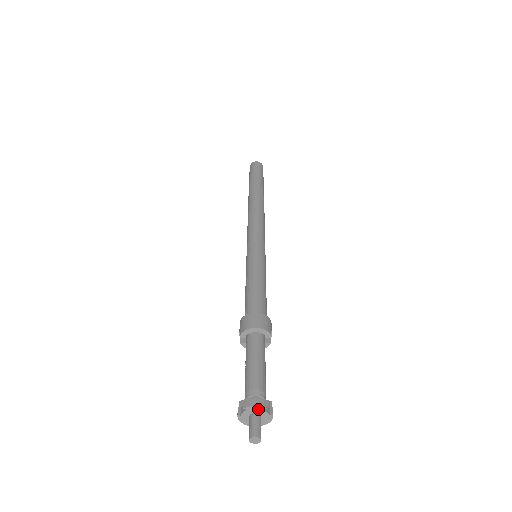
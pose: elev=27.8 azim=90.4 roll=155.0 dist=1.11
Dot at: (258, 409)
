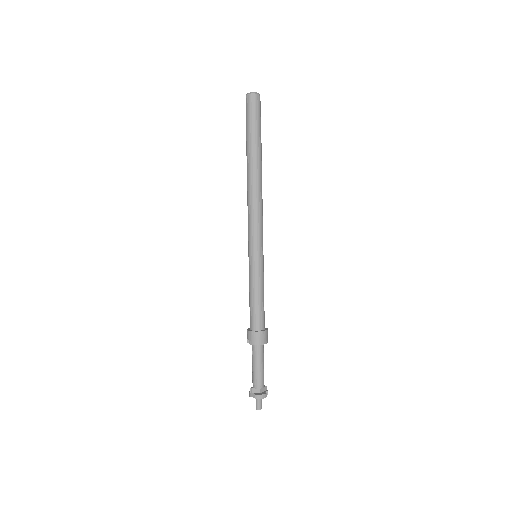
Dot at: (262, 398)
